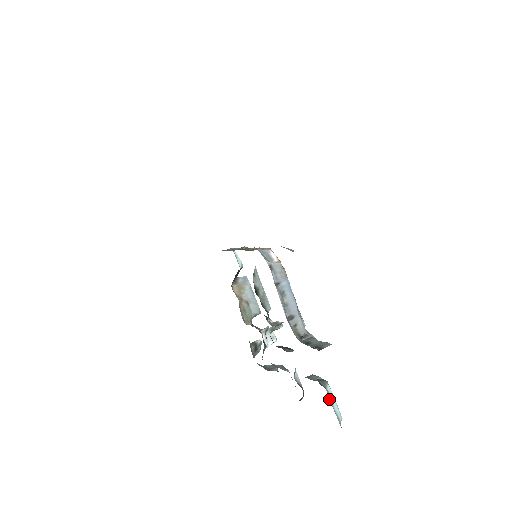
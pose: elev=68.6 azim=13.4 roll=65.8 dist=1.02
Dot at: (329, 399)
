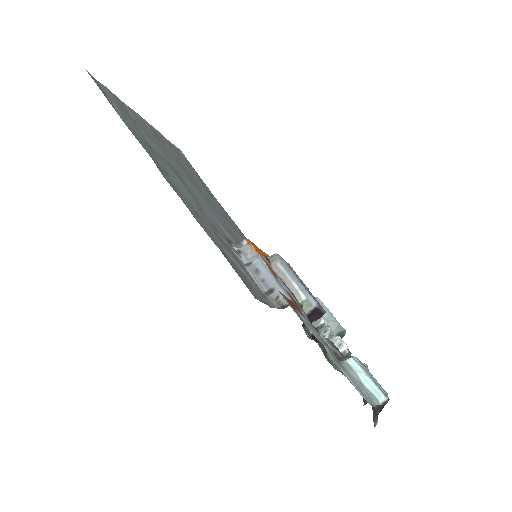
Dot at: (349, 373)
